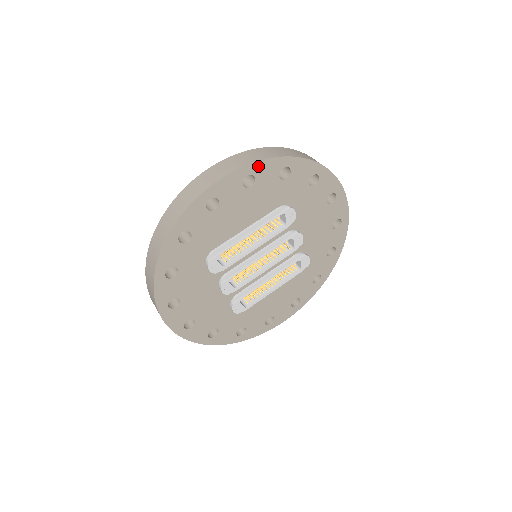
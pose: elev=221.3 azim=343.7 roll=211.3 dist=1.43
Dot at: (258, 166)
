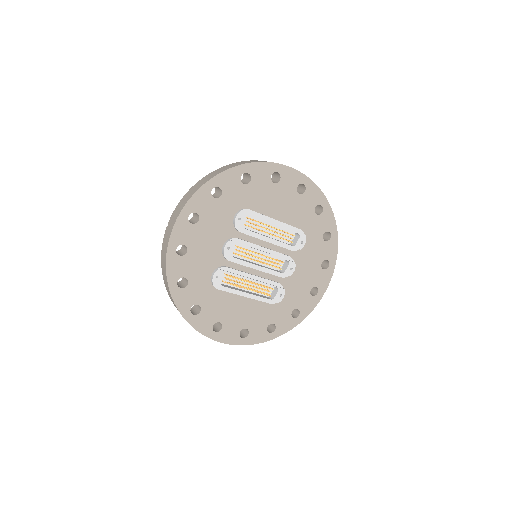
Dot at: (312, 186)
